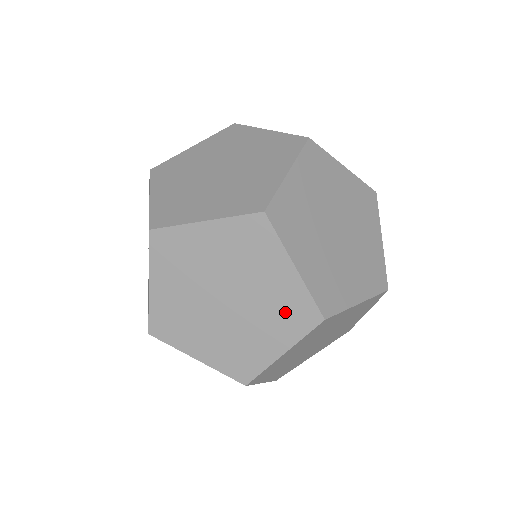
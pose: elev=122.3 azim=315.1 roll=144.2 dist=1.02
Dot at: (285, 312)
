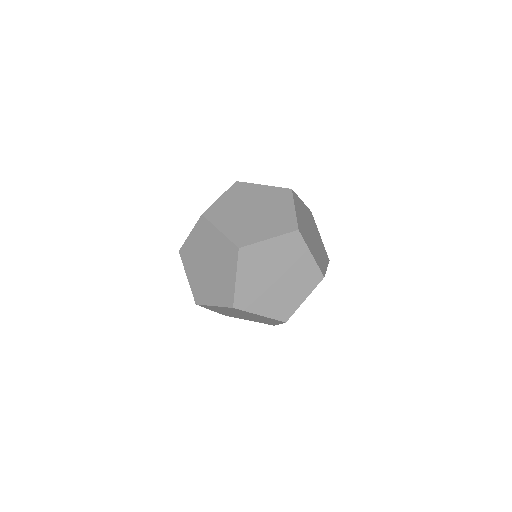
Dot at: (223, 291)
